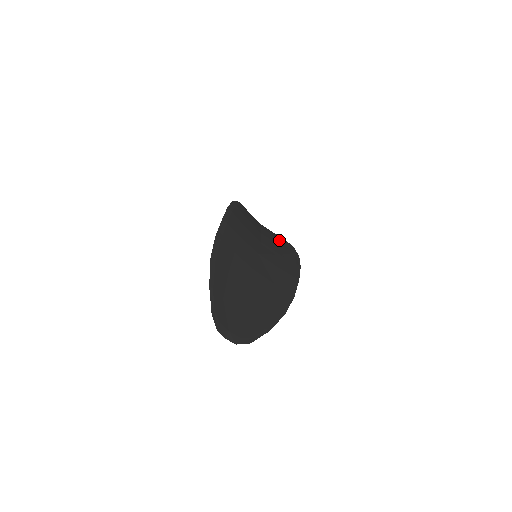
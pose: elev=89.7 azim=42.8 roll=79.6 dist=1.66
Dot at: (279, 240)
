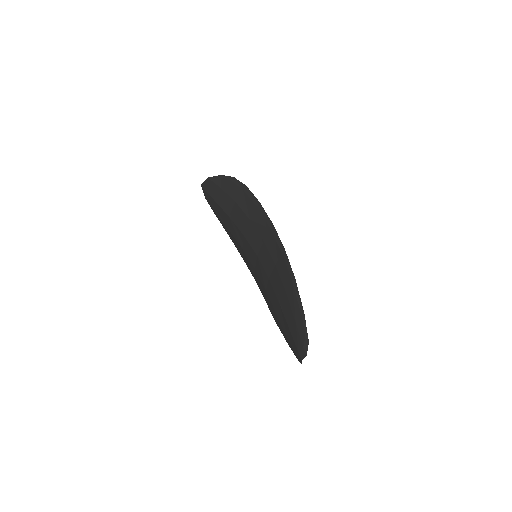
Dot at: occluded
